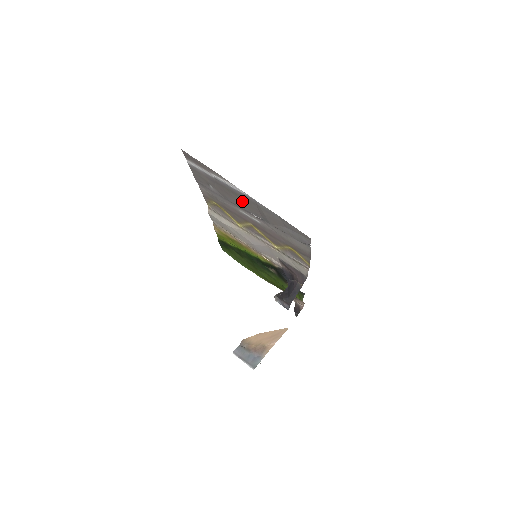
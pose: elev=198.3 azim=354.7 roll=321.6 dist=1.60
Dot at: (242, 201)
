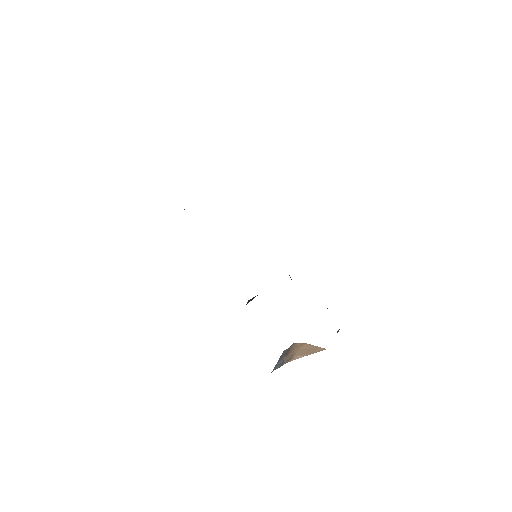
Dot at: occluded
